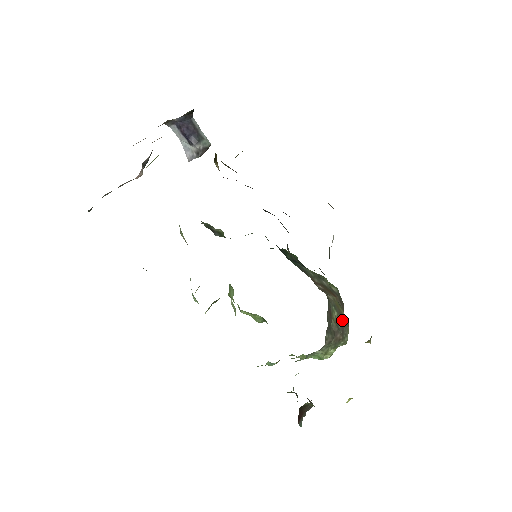
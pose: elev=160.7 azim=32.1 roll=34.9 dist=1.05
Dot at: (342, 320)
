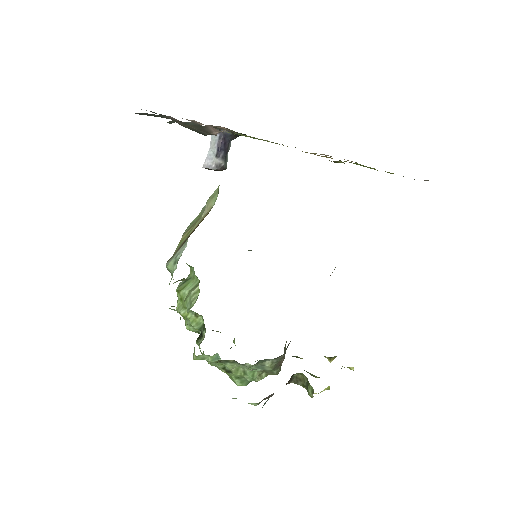
Dot at: occluded
